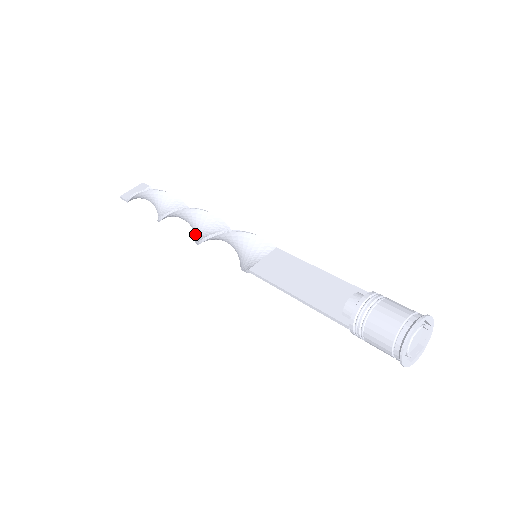
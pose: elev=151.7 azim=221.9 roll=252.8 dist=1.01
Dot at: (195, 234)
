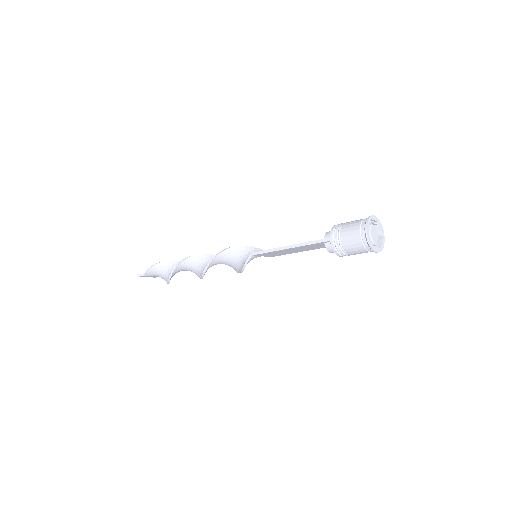
Dot at: (203, 270)
